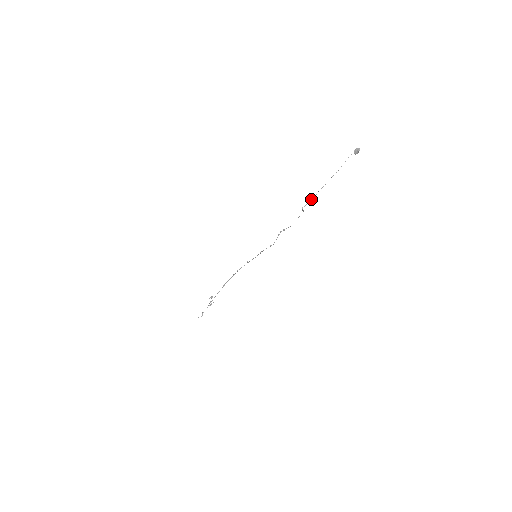
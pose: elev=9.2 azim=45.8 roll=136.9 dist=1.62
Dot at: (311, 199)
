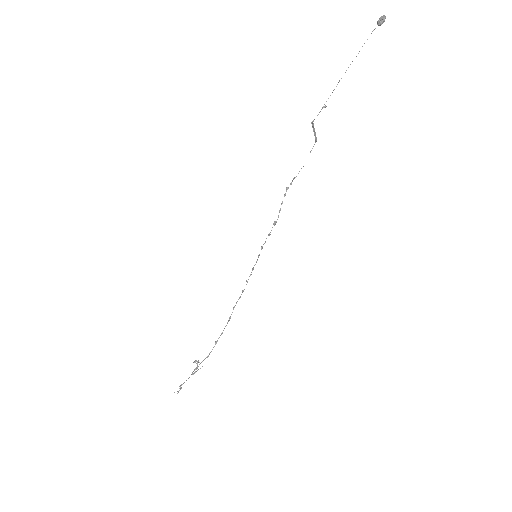
Dot at: (324, 106)
